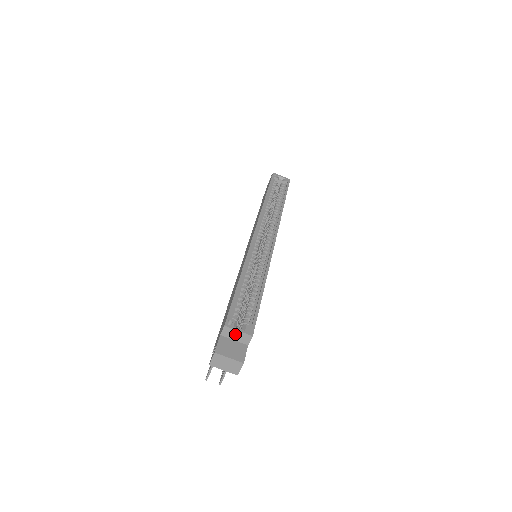
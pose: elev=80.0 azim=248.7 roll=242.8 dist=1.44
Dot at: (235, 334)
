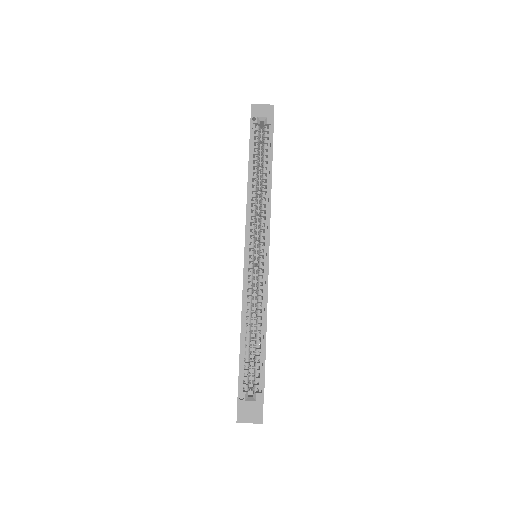
Dot at: (249, 403)
